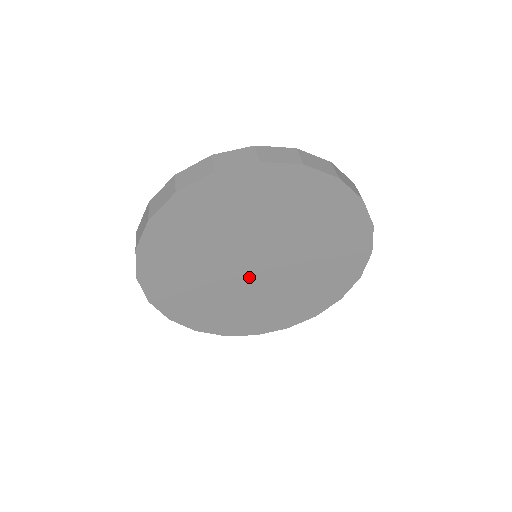
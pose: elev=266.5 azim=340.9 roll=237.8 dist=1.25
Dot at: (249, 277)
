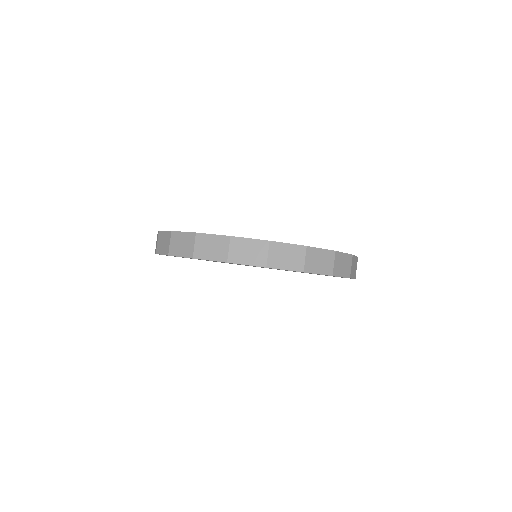
Dot at: occluded
